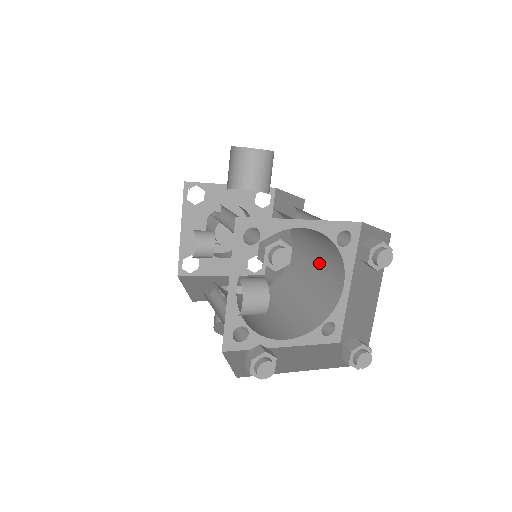
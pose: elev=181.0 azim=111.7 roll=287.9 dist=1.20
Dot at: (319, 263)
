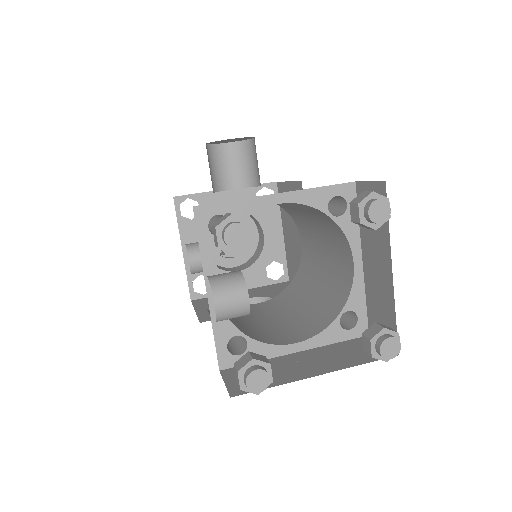
Dot at: (326, 247)
